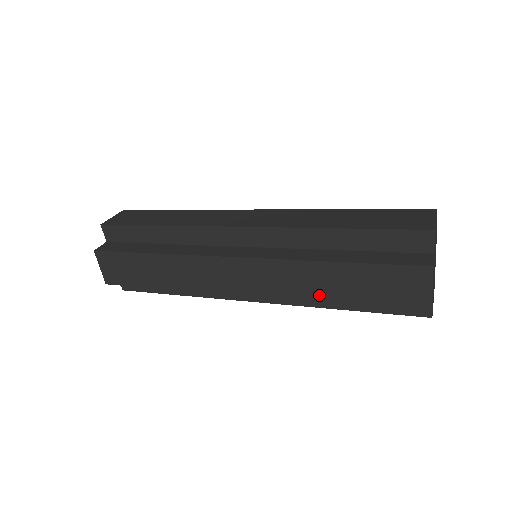
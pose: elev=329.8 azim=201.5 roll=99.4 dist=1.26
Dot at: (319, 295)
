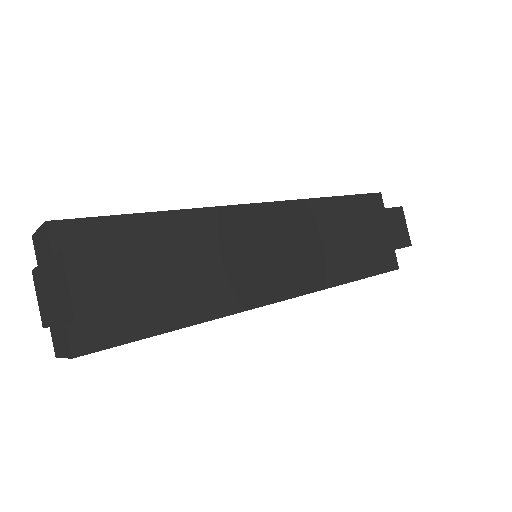
Dot at: (352, 251)
